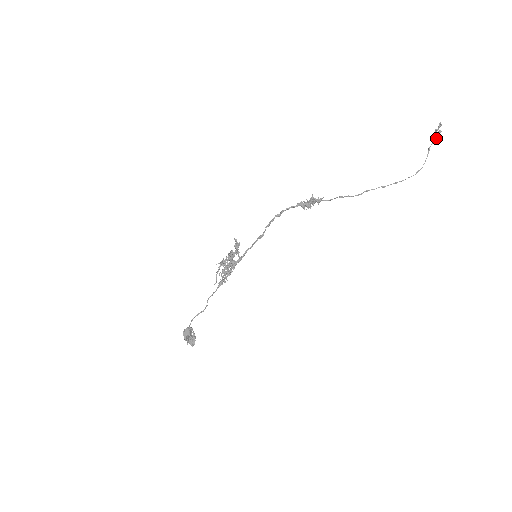
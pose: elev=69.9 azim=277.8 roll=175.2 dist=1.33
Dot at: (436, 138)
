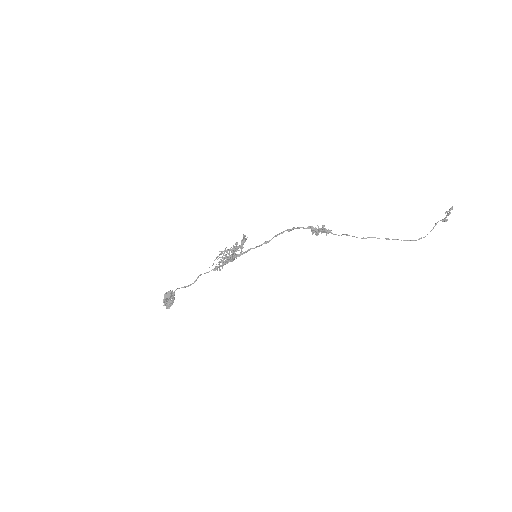
Dot at: (445, 218)
